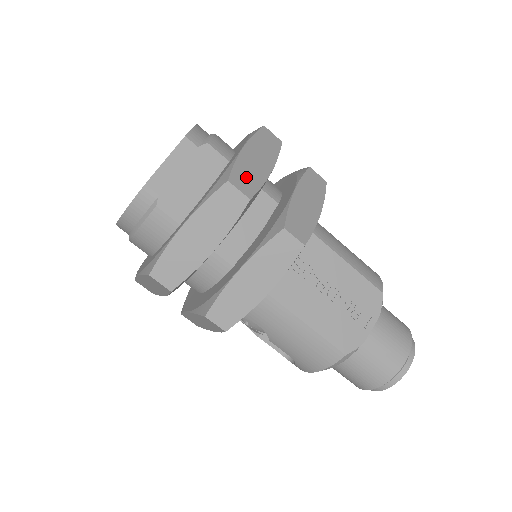
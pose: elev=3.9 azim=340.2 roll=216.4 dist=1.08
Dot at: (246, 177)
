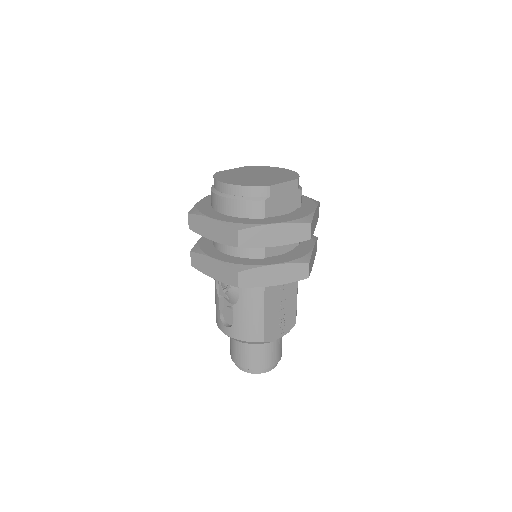
Dot at: occluded
